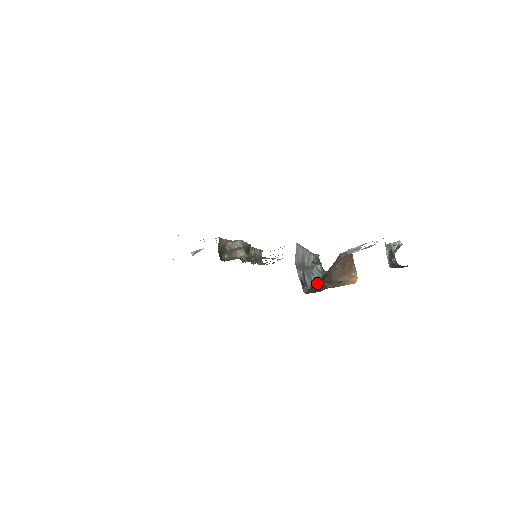
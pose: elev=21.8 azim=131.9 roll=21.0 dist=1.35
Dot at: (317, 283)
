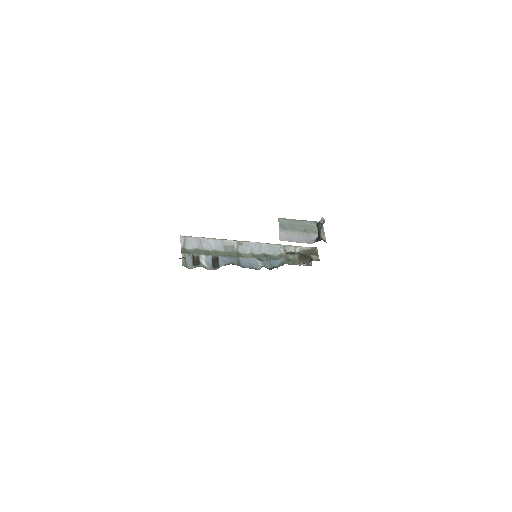
Dot at: occluded
